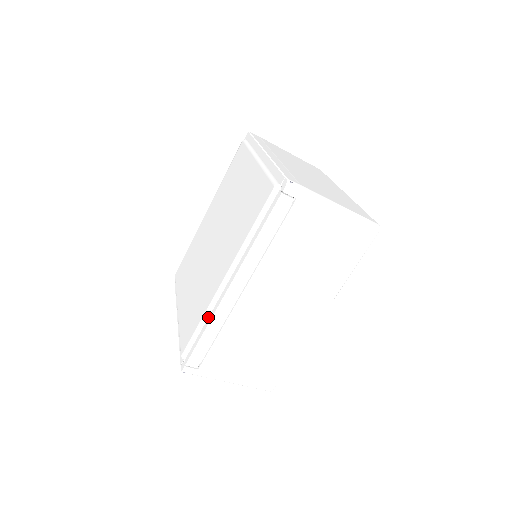
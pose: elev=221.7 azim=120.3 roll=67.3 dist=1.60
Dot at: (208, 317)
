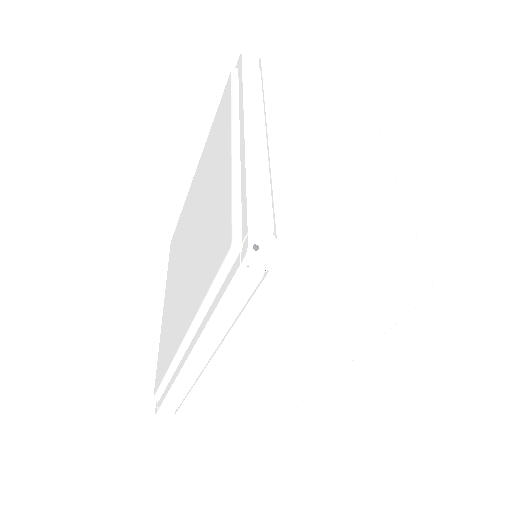
Dot at: (173, 373)
